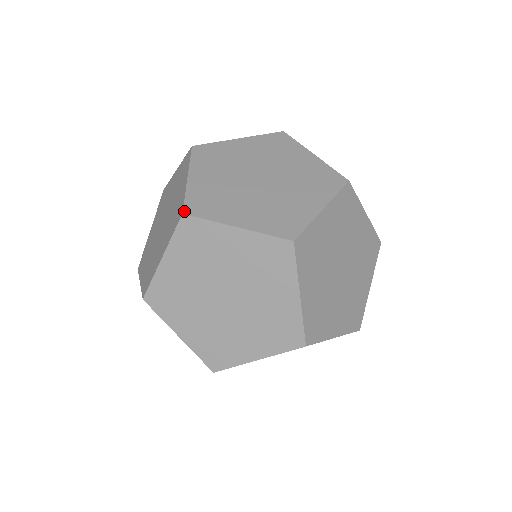
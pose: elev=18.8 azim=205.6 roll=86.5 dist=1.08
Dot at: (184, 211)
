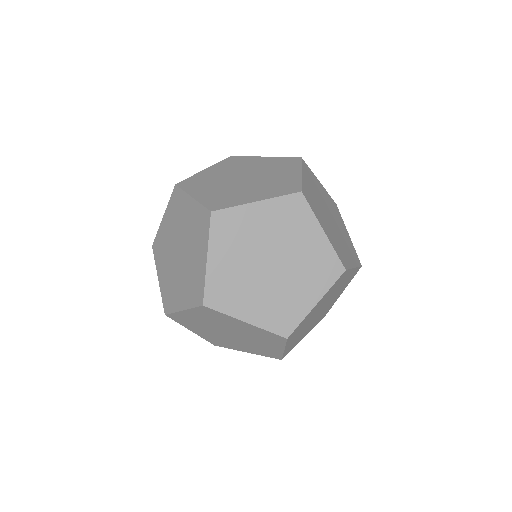
Dot at: (285, 337)
